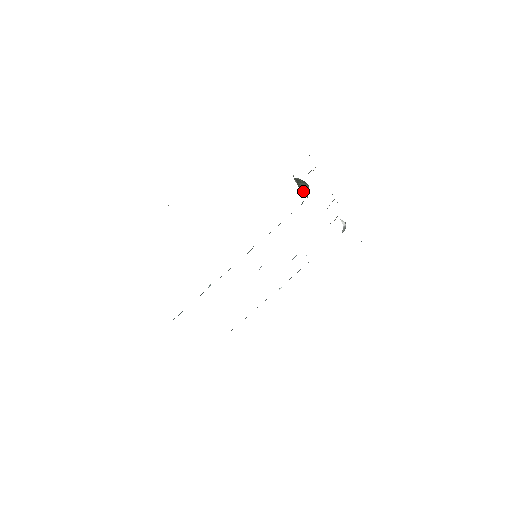
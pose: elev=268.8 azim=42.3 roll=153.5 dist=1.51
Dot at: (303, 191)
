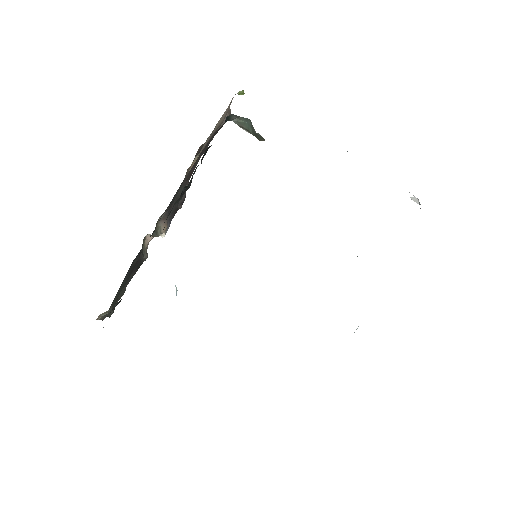
Dot at: (258, 136)
